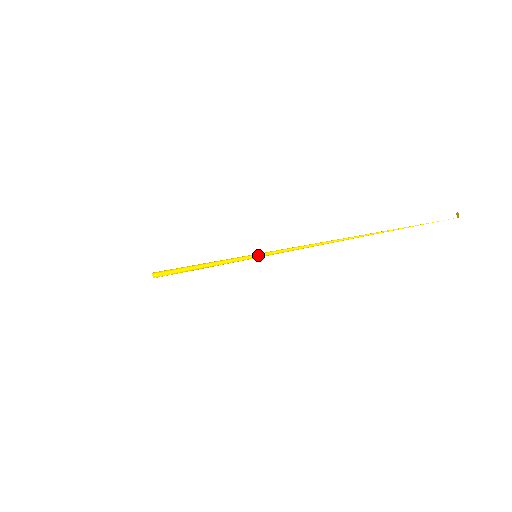
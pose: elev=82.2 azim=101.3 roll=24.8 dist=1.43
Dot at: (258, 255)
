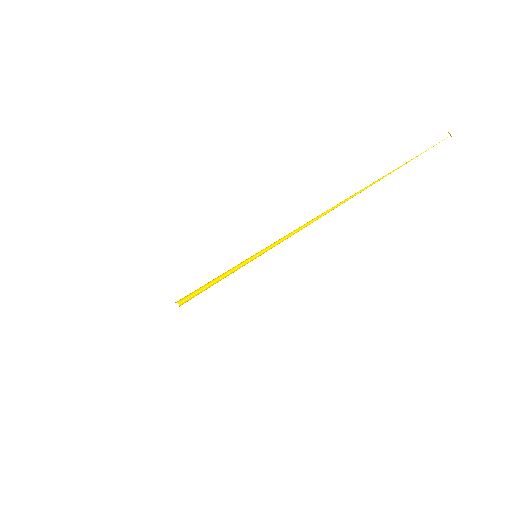
Dot at: (257, 253)
